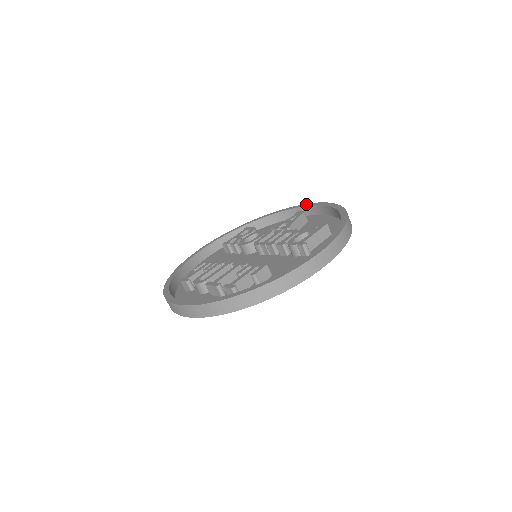
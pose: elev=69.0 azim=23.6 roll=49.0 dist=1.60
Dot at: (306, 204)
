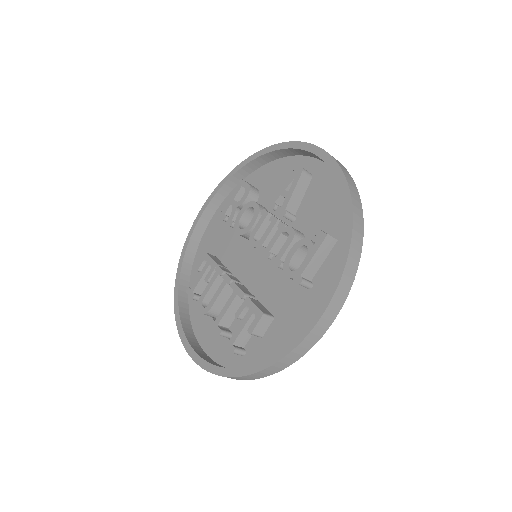
Dot at: (305, 144)
